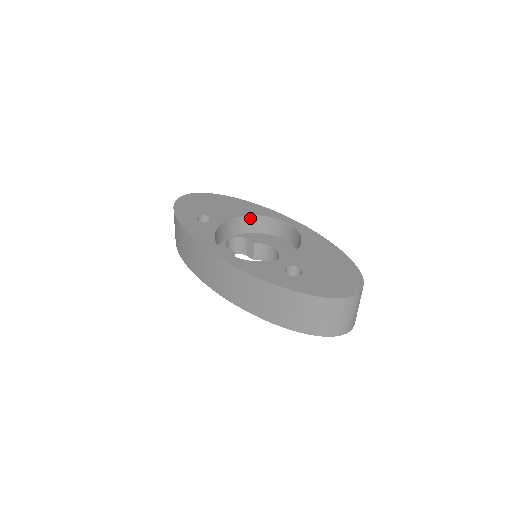
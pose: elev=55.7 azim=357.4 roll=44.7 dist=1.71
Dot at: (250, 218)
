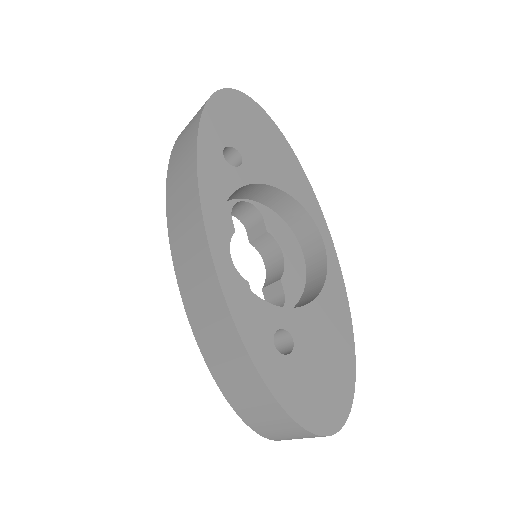
Dot at: (287, 197)
